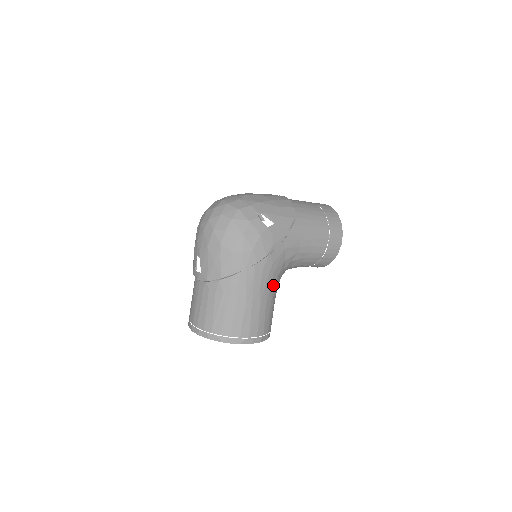
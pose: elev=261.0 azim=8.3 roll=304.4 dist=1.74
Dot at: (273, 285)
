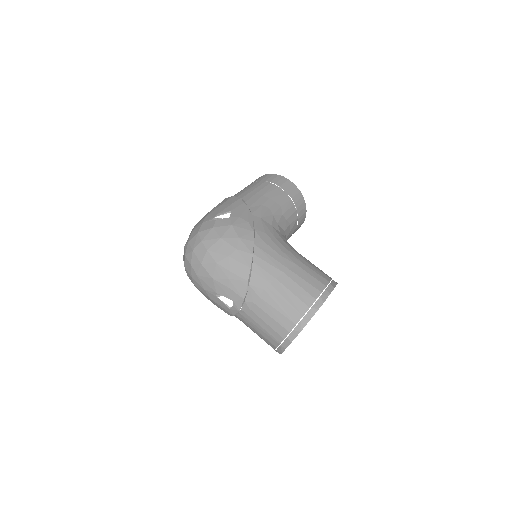
Dot at: (287, 247)
